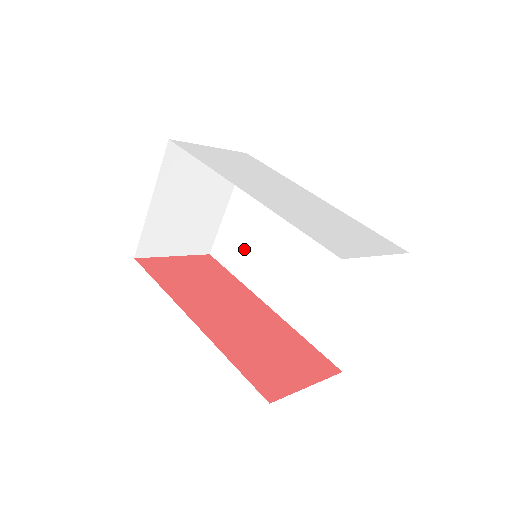
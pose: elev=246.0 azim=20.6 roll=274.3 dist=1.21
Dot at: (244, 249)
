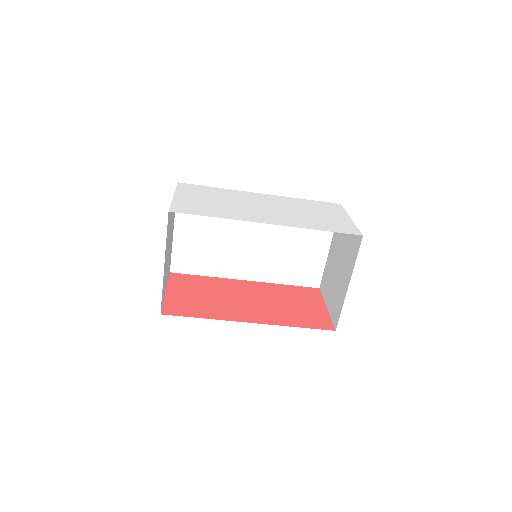
Dot at: (207, 253)
